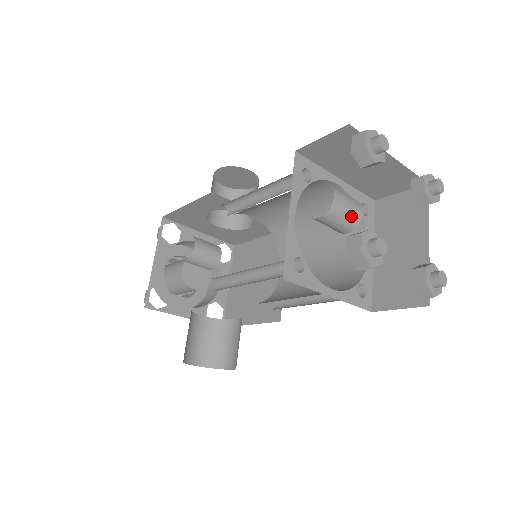
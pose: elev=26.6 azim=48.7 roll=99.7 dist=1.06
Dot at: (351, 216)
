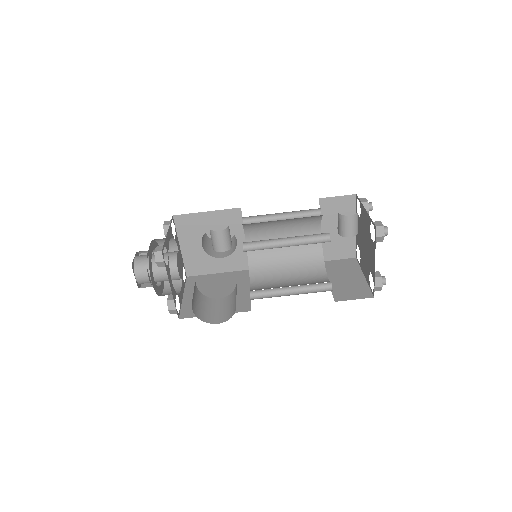
Dot at: (357, 227)
